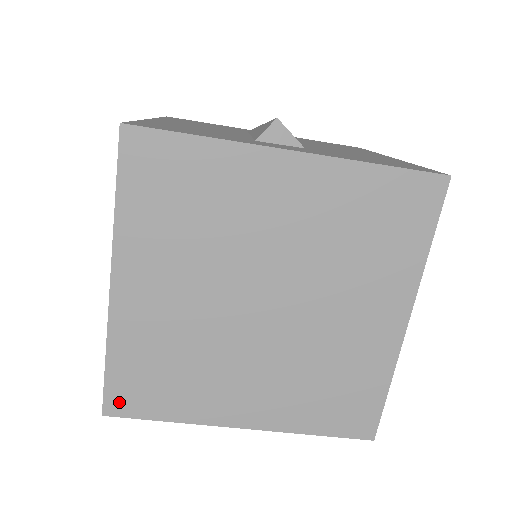
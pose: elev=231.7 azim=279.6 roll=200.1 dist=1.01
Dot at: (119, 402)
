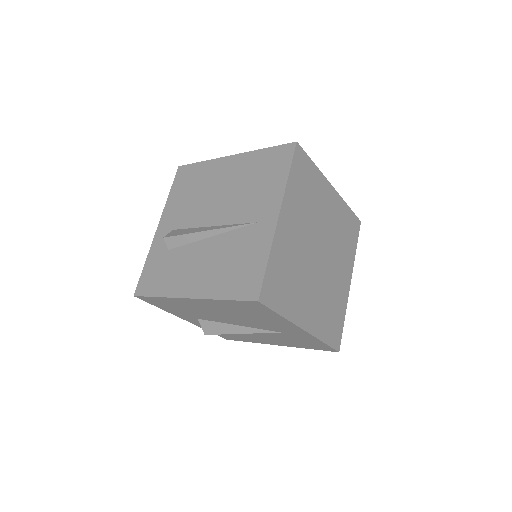
Dot at: (267, 294)
